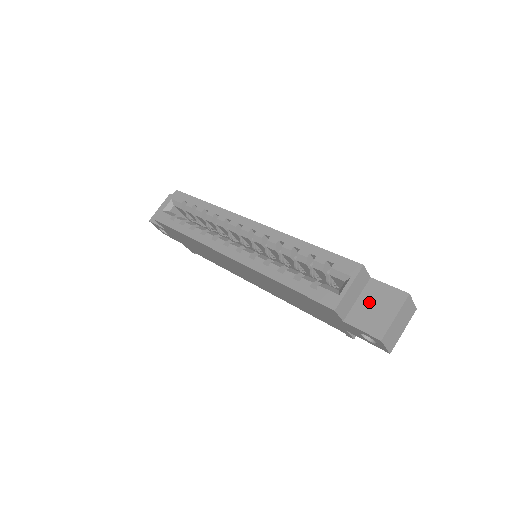
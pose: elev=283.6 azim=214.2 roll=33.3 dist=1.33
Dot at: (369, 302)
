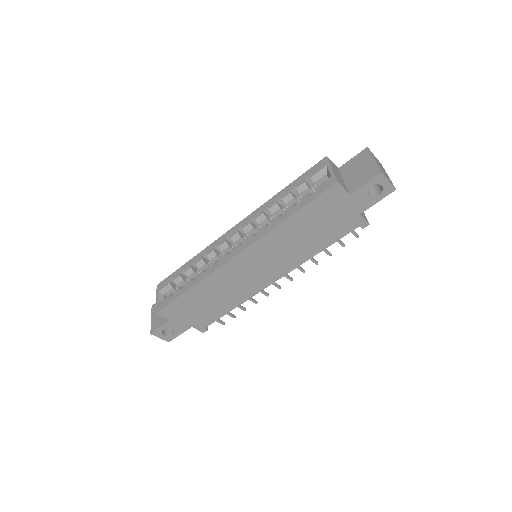
Dot at: (352, 173)
